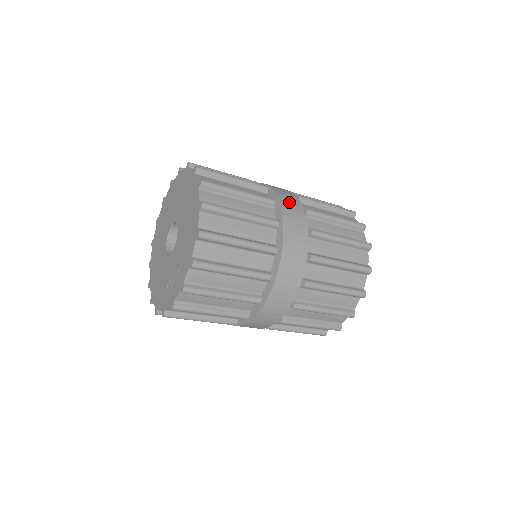
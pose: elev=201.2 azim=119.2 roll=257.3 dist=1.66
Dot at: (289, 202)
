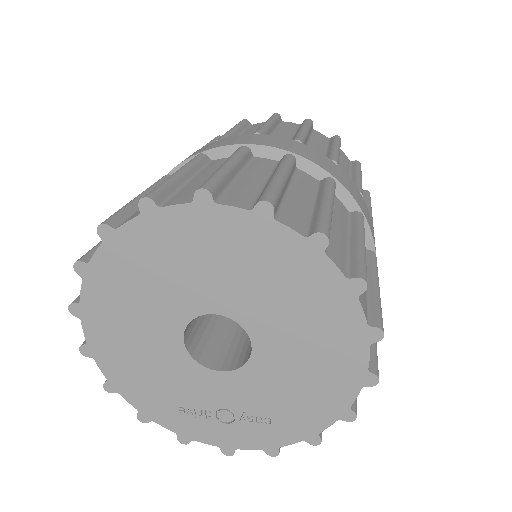
Dot at: occluded
